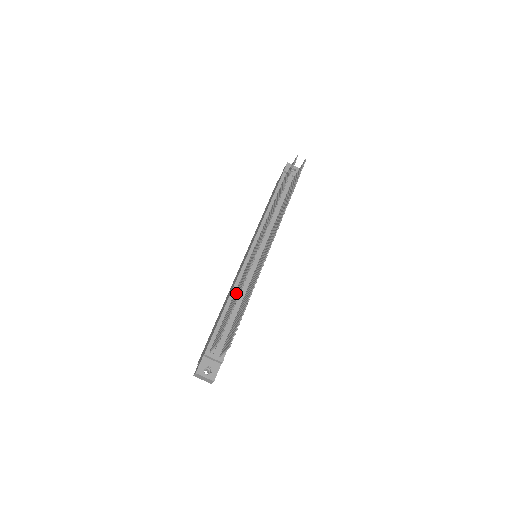
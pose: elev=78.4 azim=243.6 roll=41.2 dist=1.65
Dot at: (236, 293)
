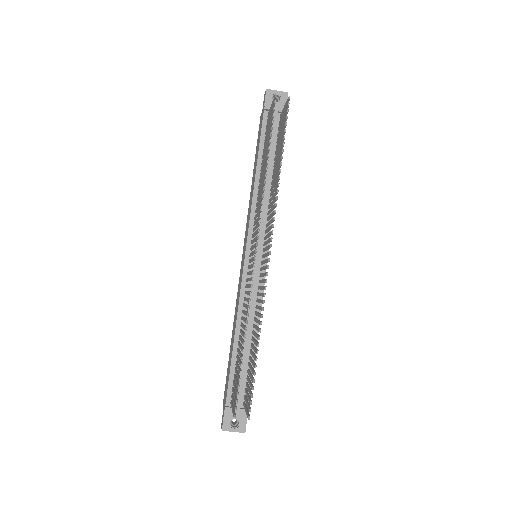
Dot at: (241, 333)
